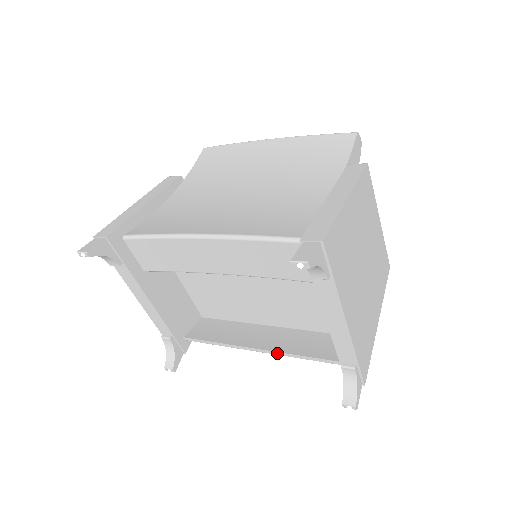
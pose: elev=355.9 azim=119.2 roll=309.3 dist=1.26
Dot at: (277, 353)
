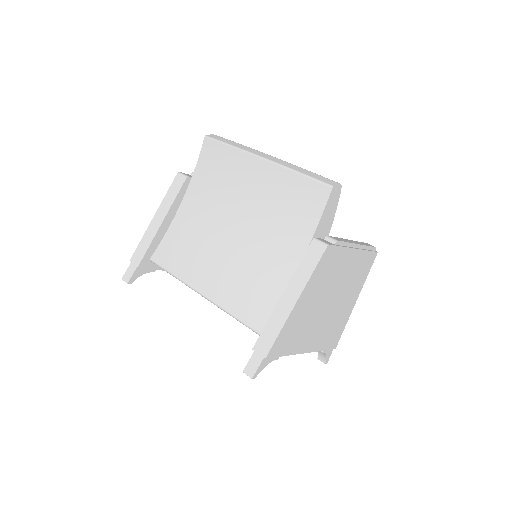
Dot at: occluded
